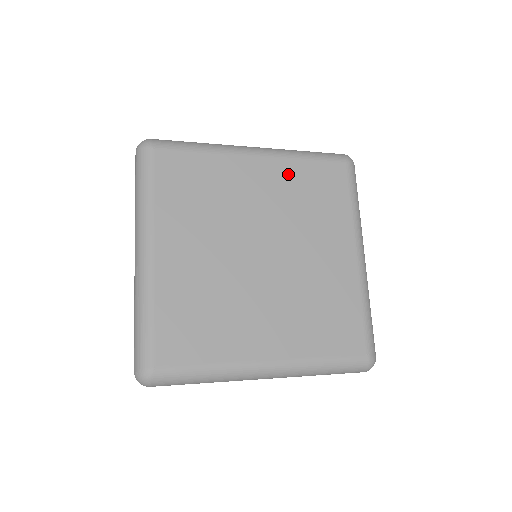
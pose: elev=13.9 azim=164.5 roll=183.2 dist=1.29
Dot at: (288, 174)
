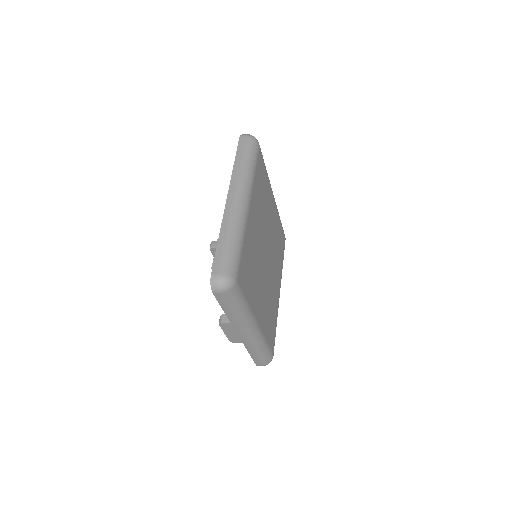
Dot at: (256, 195)
